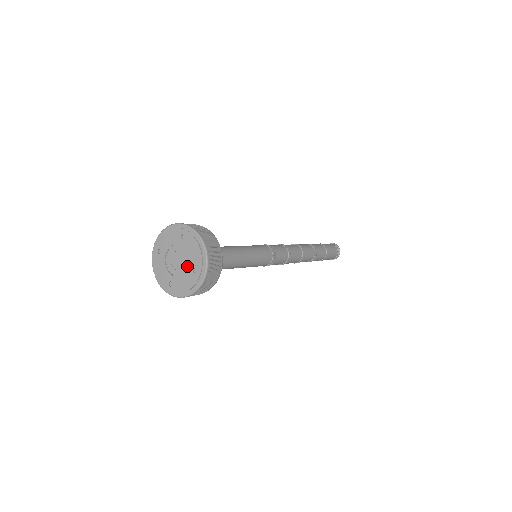
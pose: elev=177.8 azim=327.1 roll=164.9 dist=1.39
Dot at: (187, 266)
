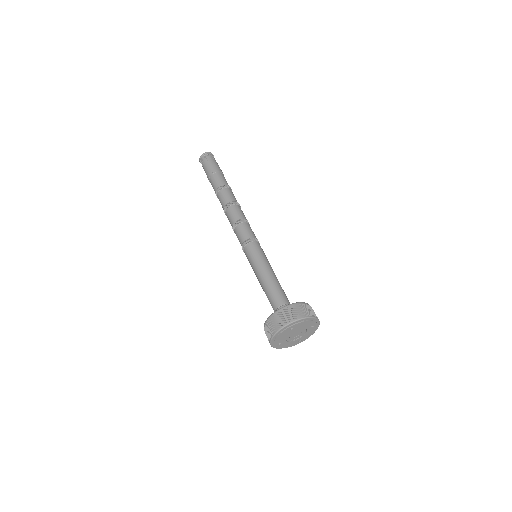
Dot at: (304, 330)
